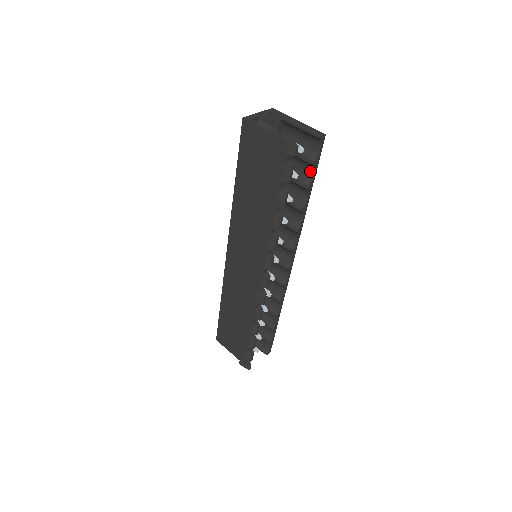
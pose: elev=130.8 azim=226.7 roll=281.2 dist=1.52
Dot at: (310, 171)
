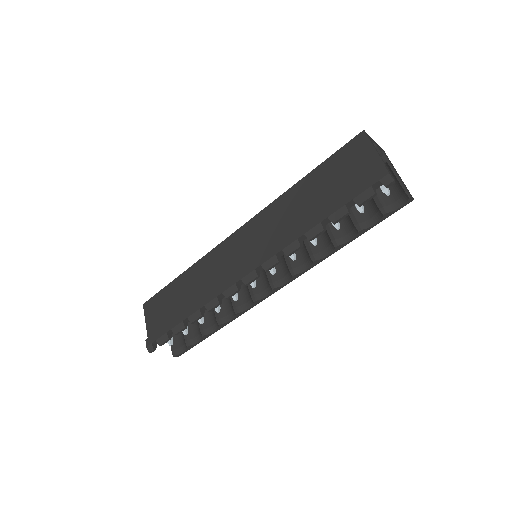
Dot at: (373, 219)
